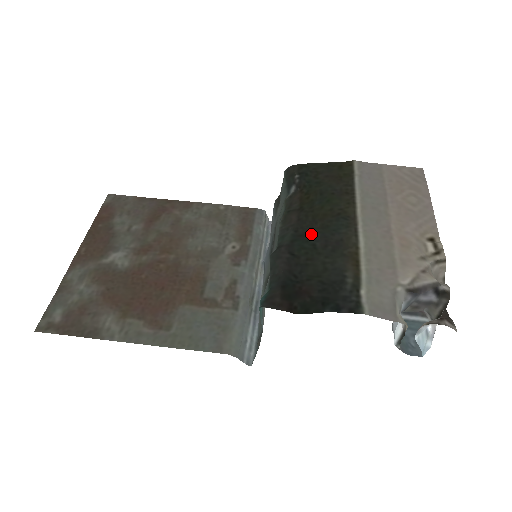
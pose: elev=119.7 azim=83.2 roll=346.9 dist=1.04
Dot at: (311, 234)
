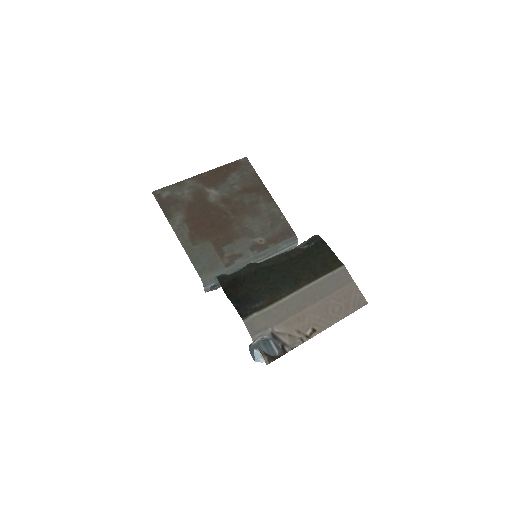
Dot at: (275, 273)
